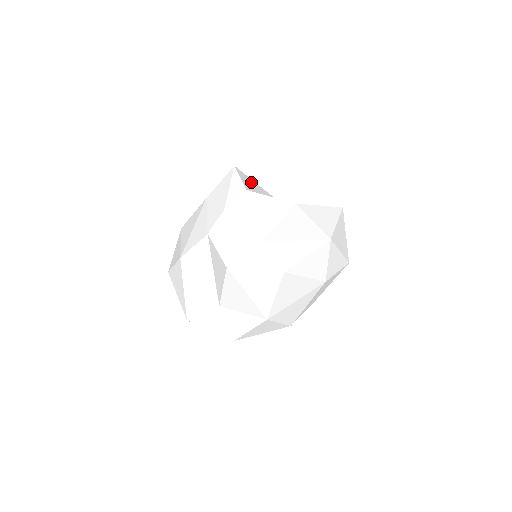
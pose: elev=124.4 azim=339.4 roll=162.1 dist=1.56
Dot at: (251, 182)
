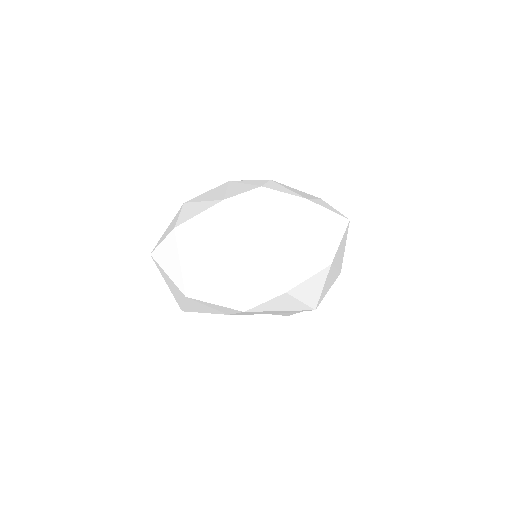
Dot at: occluded
